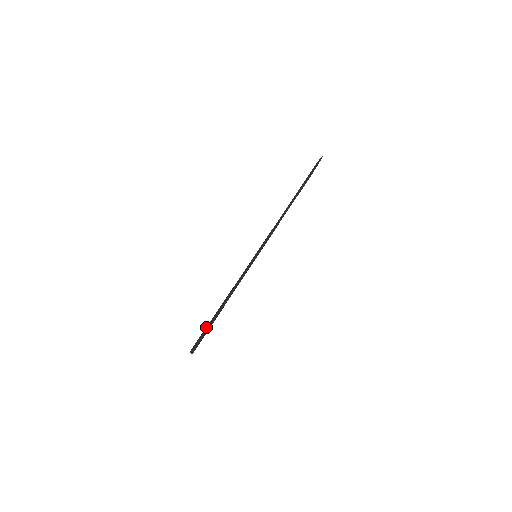
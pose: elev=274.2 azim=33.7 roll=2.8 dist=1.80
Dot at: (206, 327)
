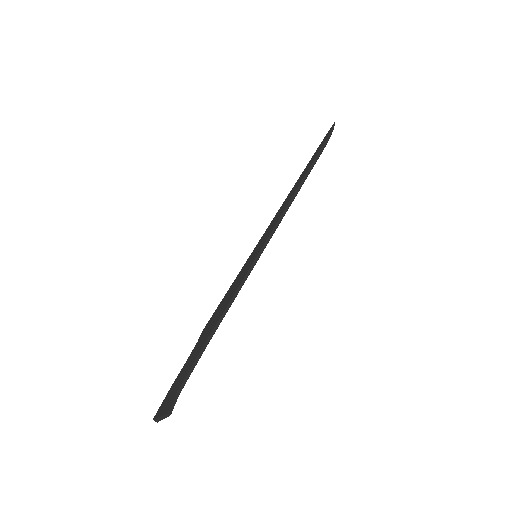
Dot at: (181, 373)
